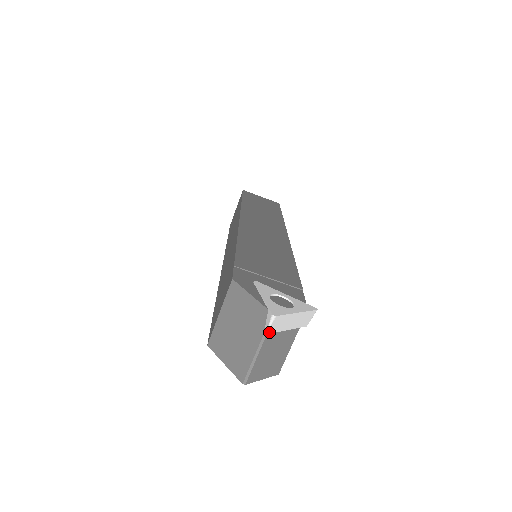
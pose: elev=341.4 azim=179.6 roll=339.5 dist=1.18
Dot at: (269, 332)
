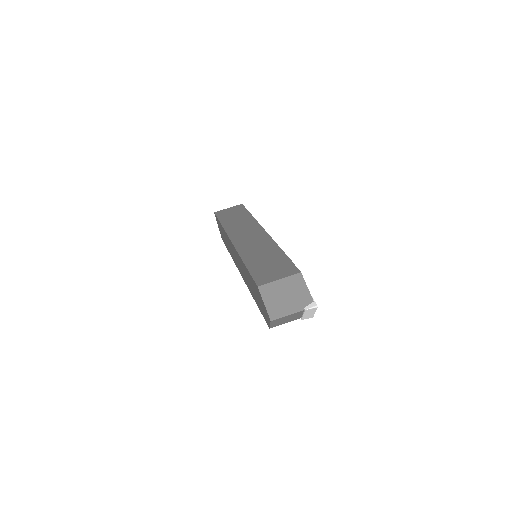
Dot at: (306, 310)
